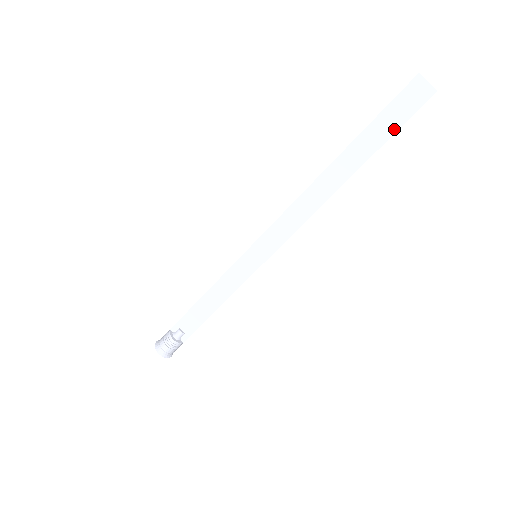
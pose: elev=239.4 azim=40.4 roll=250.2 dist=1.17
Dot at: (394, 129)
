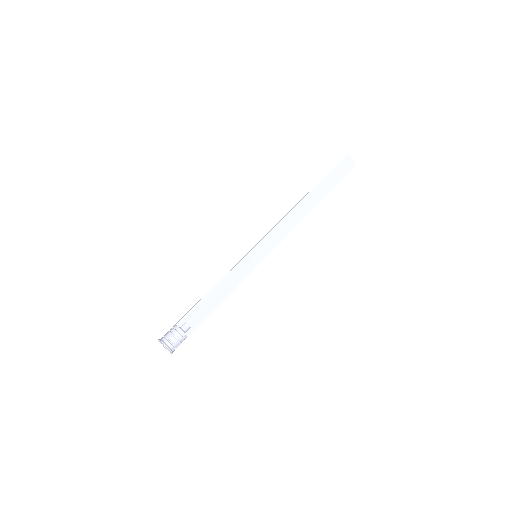
Dot at: (338, 181)
